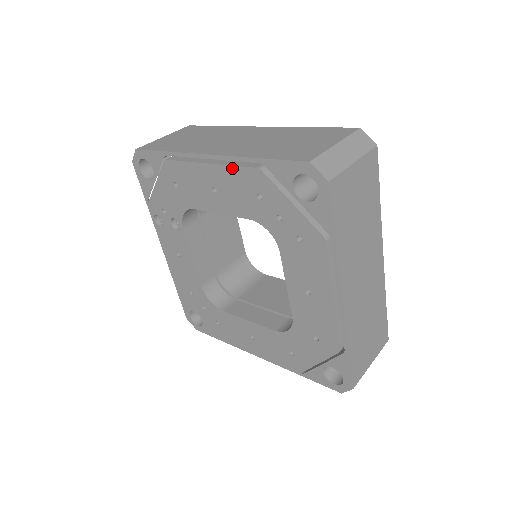
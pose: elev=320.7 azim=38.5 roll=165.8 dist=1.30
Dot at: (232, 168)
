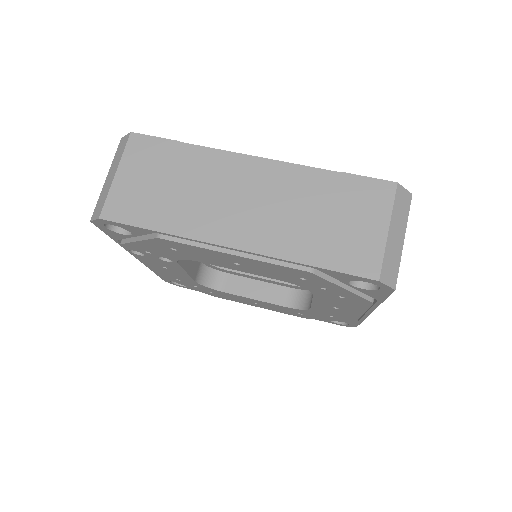
Dot at: (271, 264)
